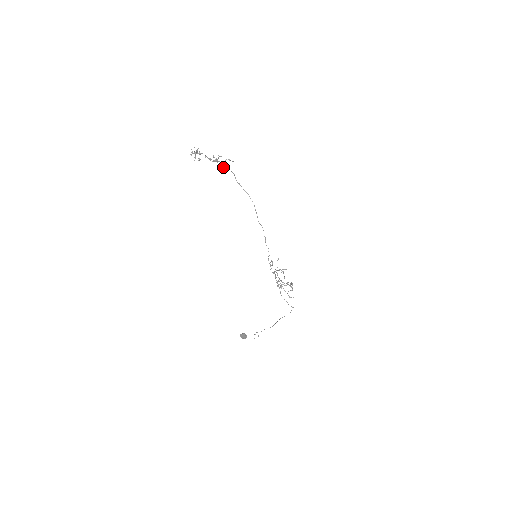
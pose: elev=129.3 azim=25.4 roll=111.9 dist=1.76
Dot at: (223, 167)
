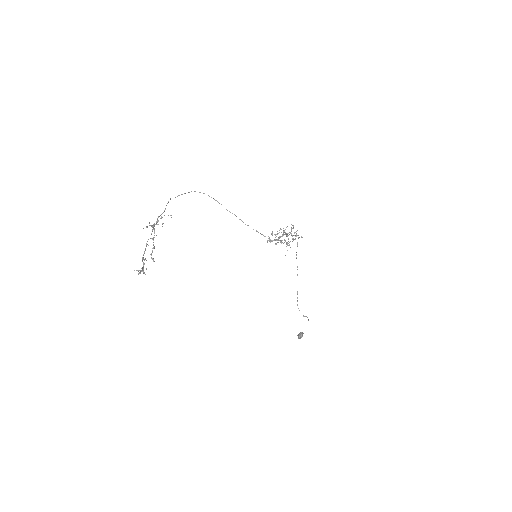
Dot at: occluded
